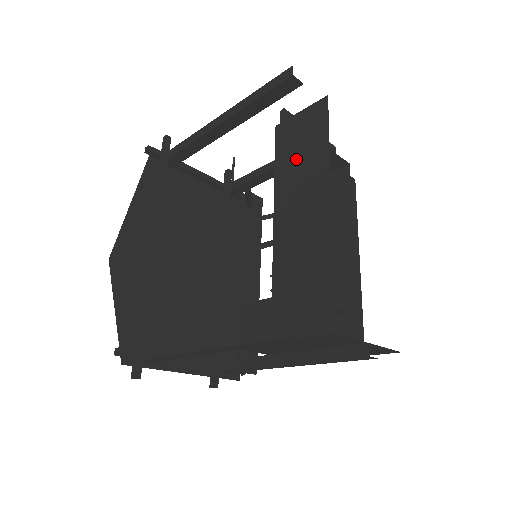
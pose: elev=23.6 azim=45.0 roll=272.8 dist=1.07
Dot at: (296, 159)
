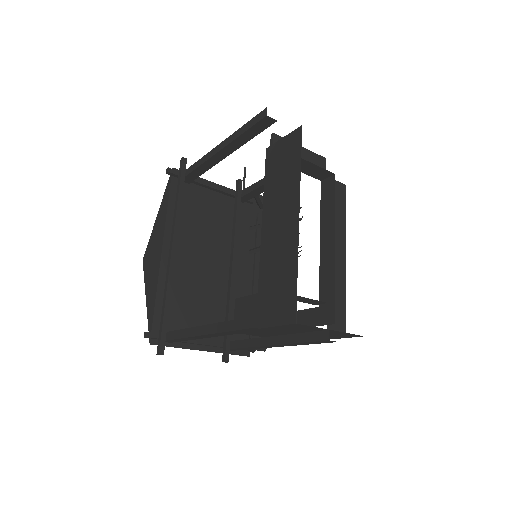
Dot at: (278, 179)
